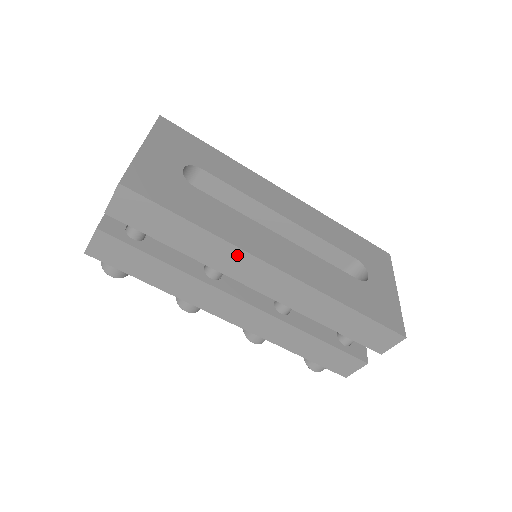
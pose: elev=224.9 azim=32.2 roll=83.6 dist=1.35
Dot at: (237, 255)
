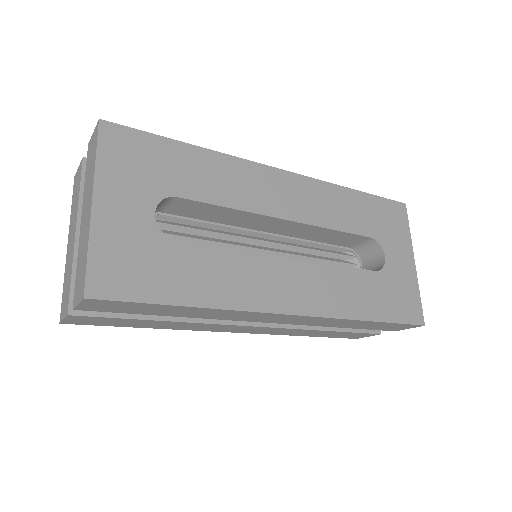
Dot at: (243, 313)
